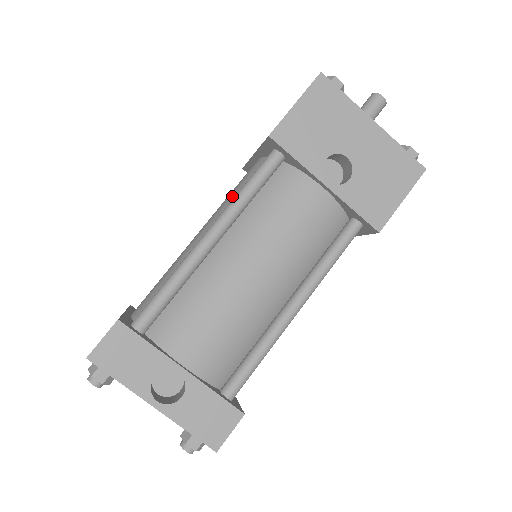
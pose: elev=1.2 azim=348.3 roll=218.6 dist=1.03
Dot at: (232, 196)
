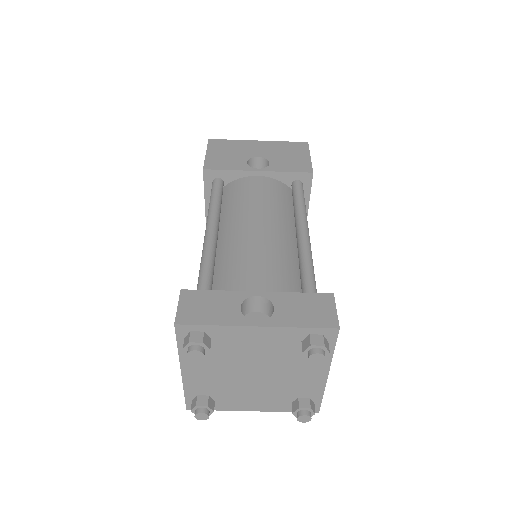
Dot at: occluded
